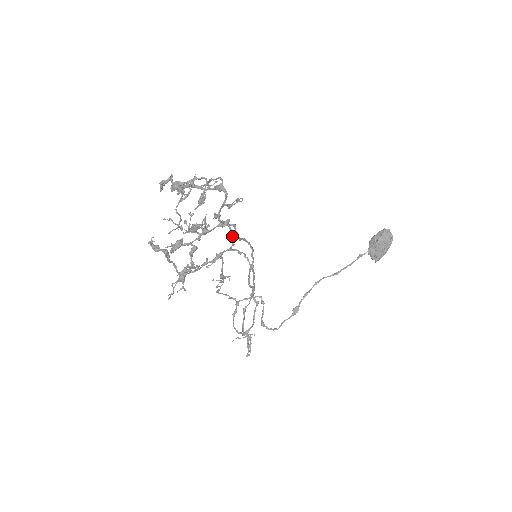
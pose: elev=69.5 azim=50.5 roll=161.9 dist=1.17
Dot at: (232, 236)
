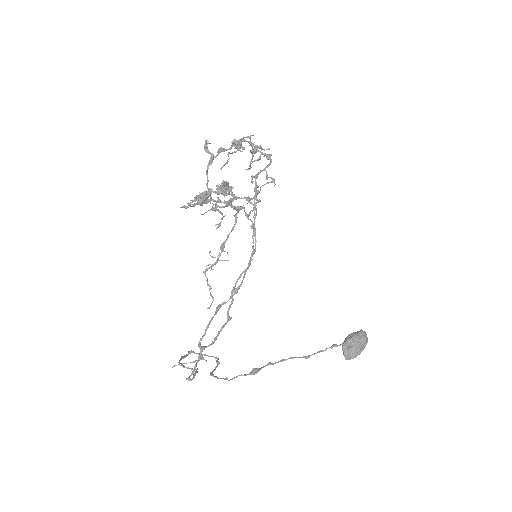
Dot at: (256, 203)
